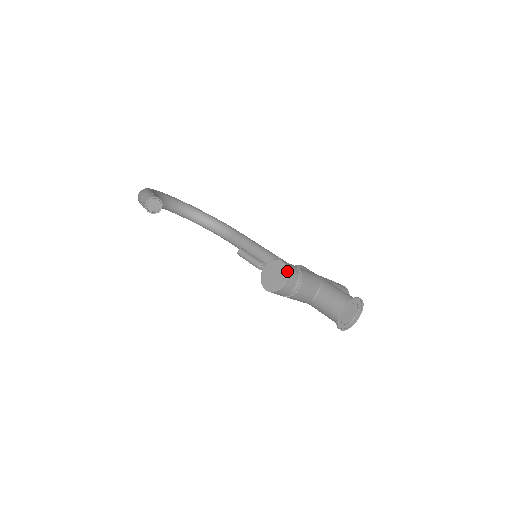
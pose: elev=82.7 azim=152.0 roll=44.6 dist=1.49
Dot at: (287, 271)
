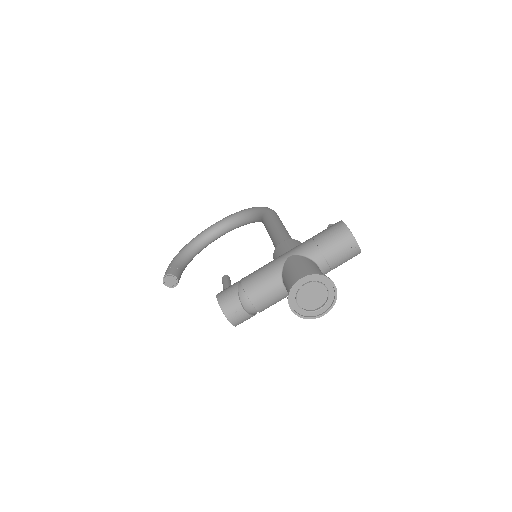
Dot at: occluded
